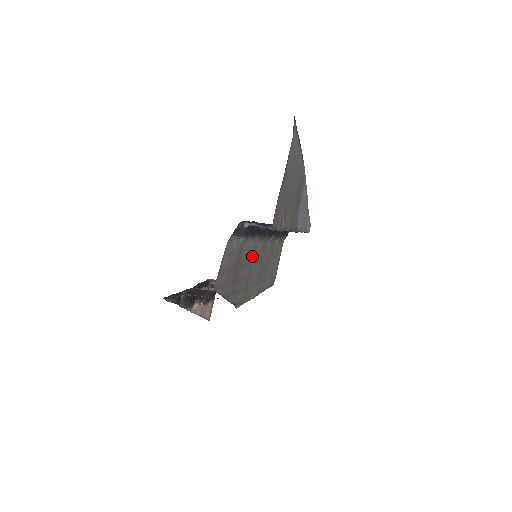
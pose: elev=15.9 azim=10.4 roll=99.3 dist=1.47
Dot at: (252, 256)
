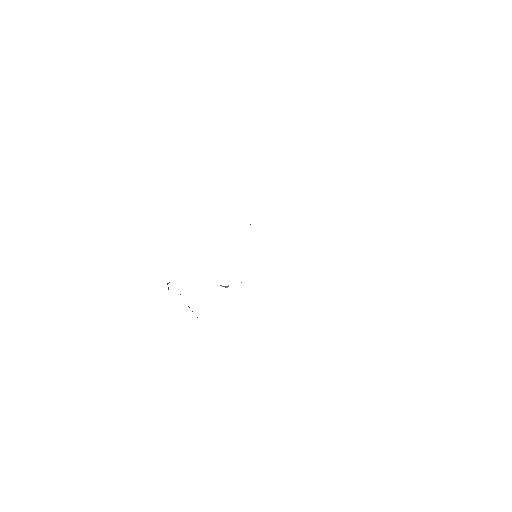
Dot at: occluded
